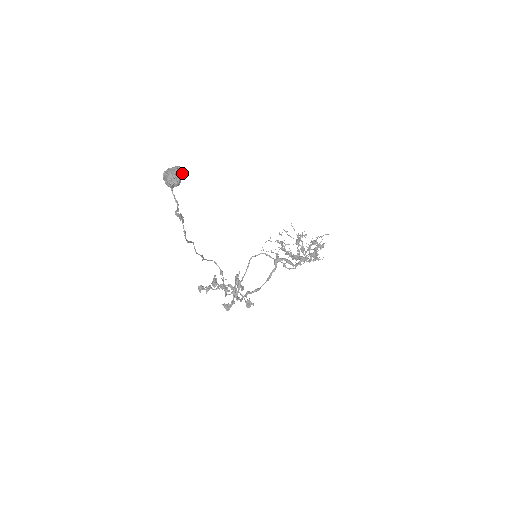
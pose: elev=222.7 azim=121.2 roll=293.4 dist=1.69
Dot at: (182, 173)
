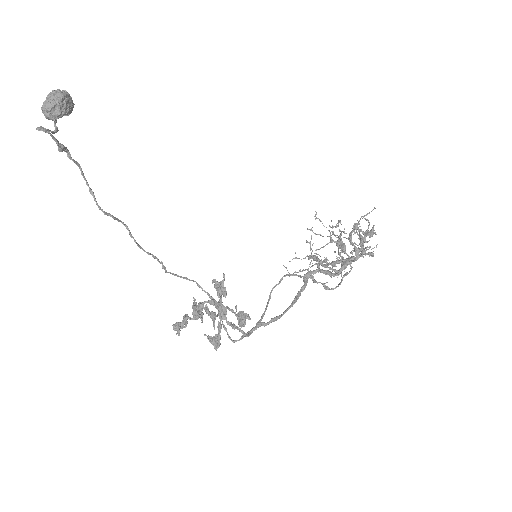
Dot at: (71, 99)
